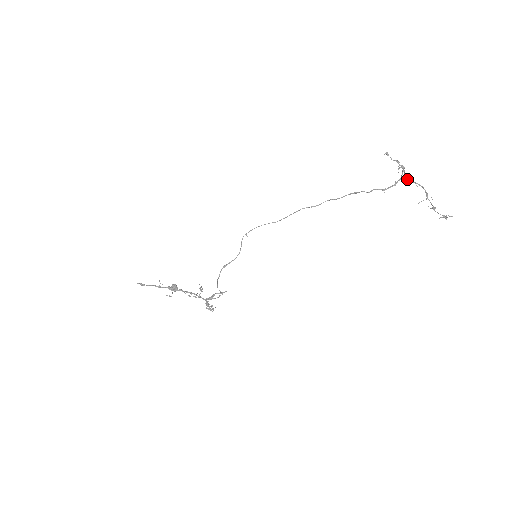
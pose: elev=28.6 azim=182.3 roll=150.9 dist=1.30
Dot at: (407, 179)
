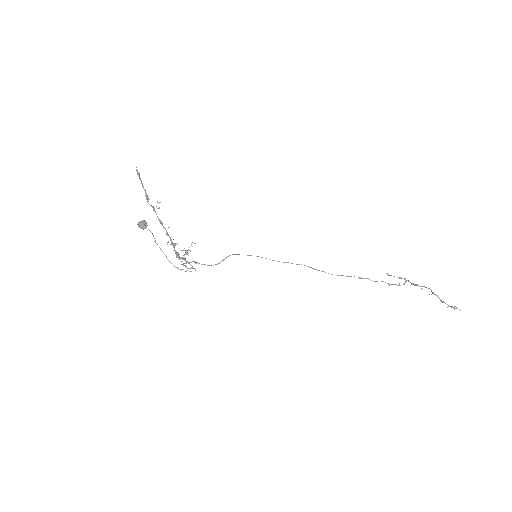
Dot at: (413, 283)
